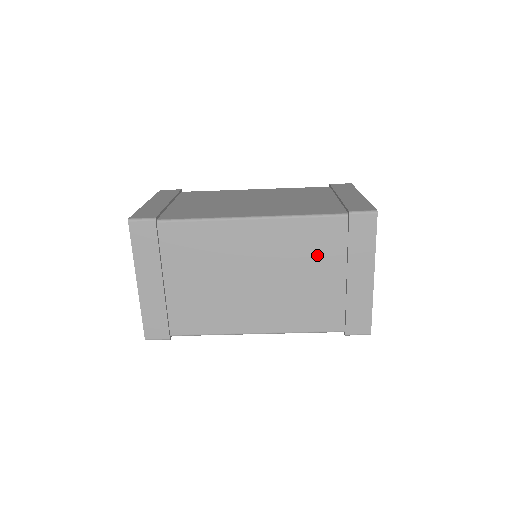
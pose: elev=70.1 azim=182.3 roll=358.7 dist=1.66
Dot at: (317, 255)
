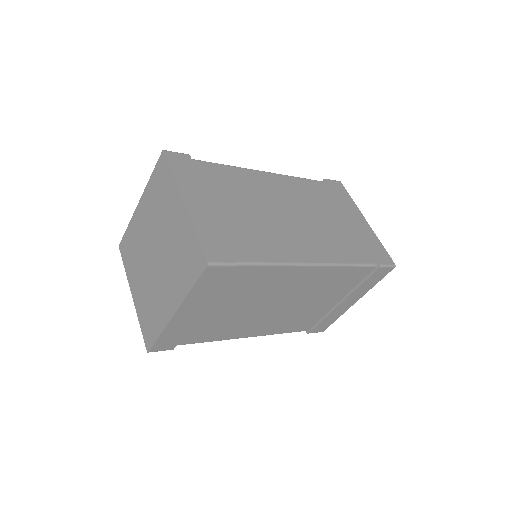
Dot at: (322, 203)
